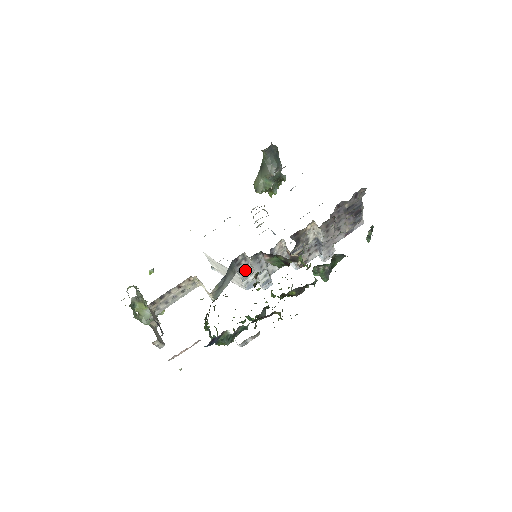
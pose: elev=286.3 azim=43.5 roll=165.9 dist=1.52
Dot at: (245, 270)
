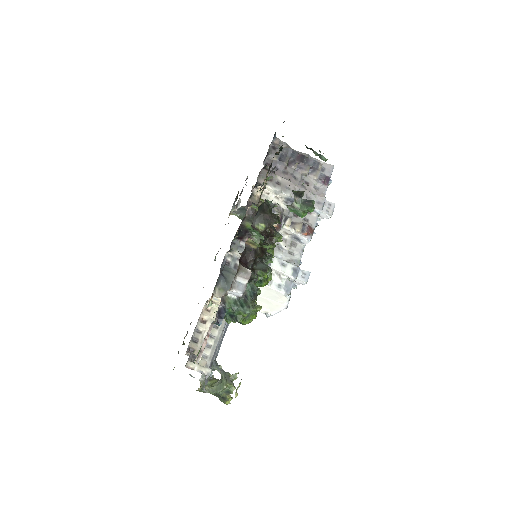
Dot at: occluded
